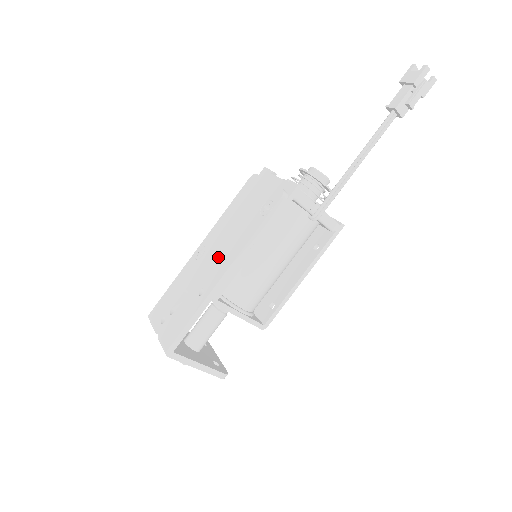
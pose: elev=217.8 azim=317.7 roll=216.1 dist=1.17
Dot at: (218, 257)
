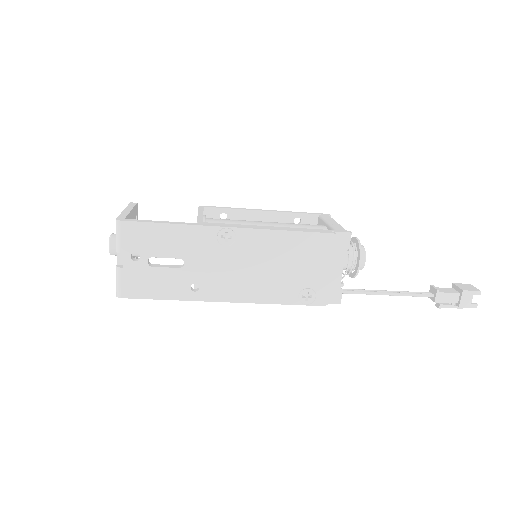
Dot at: (236, 276)
